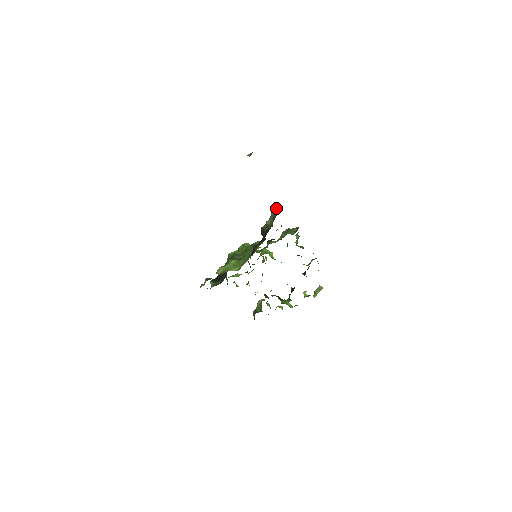
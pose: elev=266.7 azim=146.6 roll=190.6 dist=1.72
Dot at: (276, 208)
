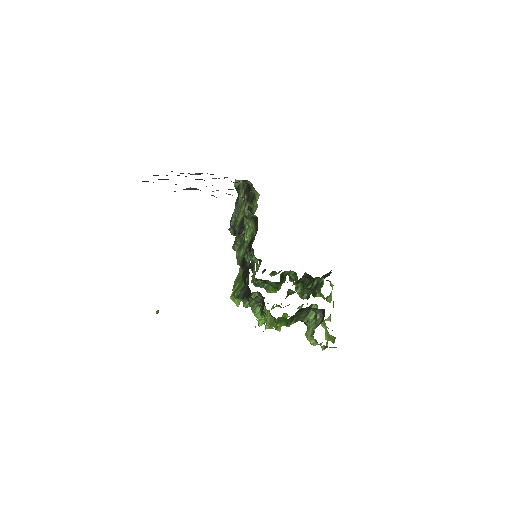
Dot at: (232, 215)
